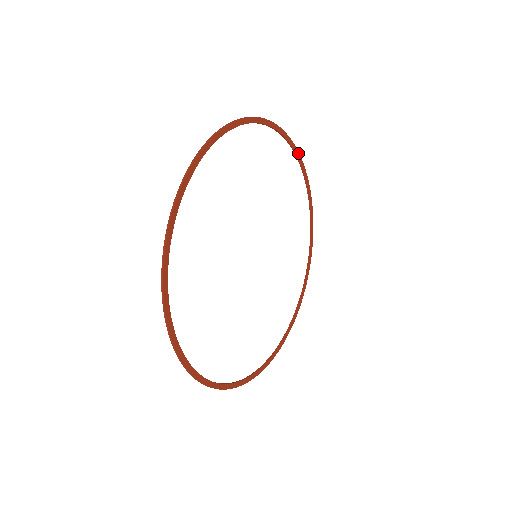
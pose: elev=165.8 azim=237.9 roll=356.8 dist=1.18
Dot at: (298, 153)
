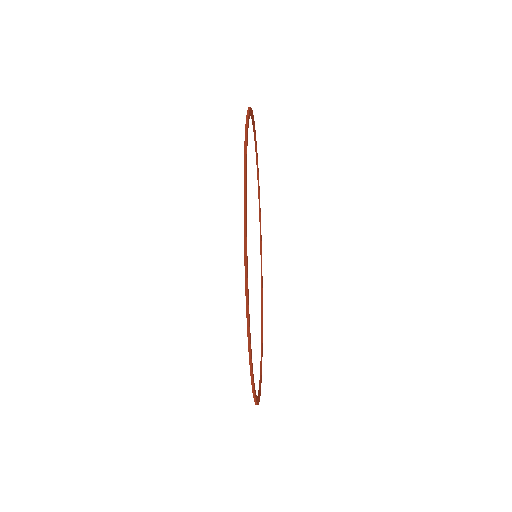
Dot at: (259, 194)
